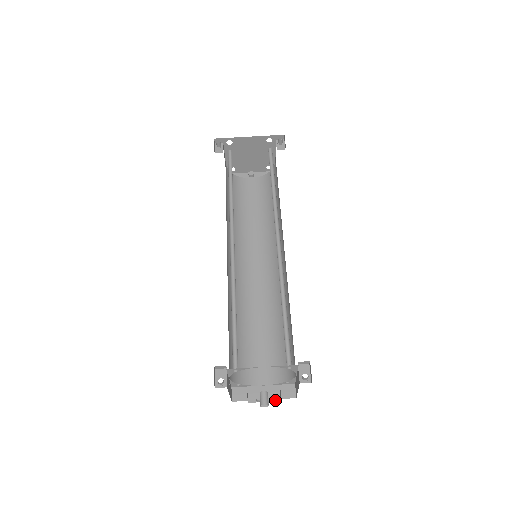
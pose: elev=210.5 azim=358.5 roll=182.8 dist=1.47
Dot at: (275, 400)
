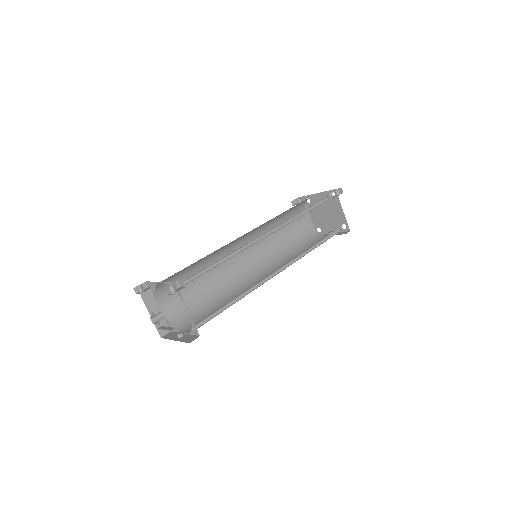
Dot at: (169, 330)
